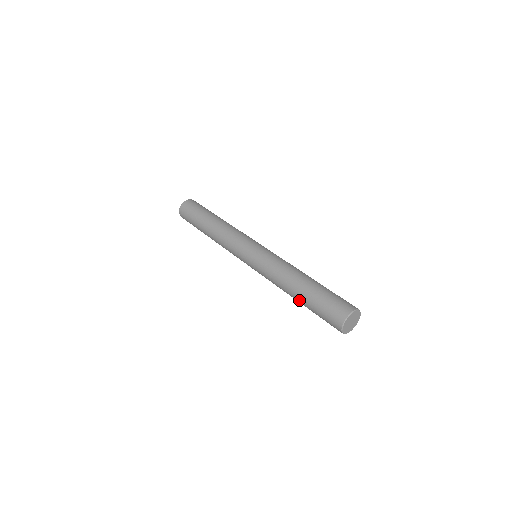
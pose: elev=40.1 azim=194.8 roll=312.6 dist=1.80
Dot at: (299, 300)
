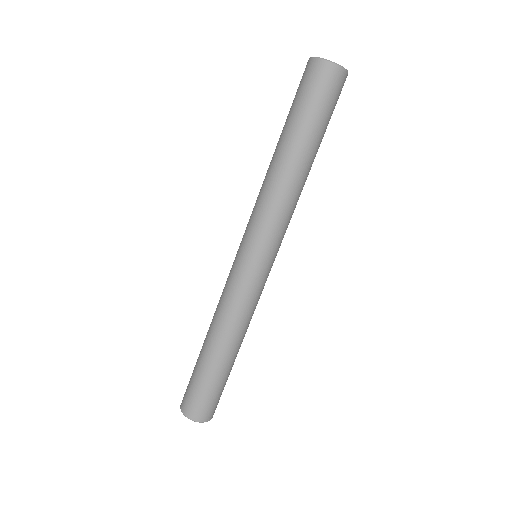
Dot at: (293, 145)
